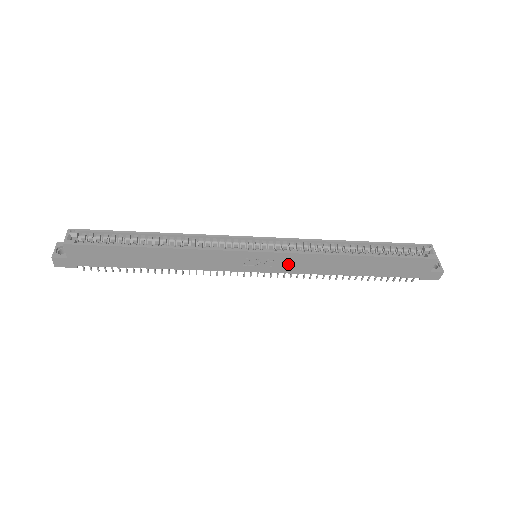
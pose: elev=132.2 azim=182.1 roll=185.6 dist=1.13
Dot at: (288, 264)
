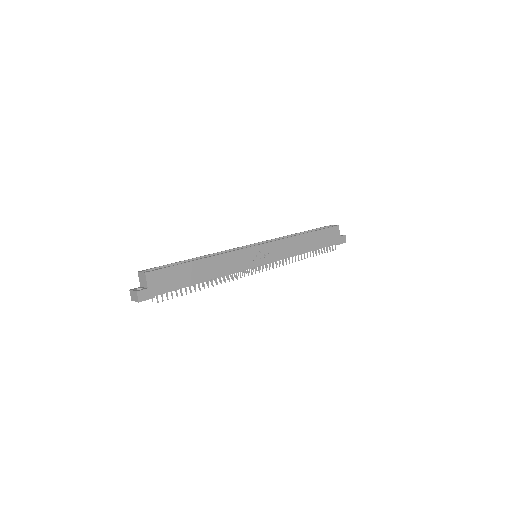
Dot at: (276, 251)
